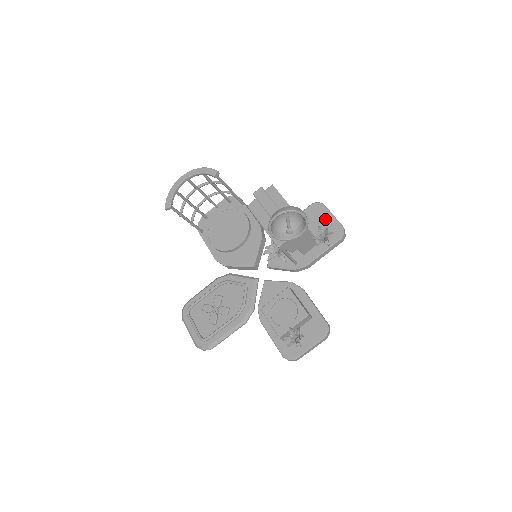
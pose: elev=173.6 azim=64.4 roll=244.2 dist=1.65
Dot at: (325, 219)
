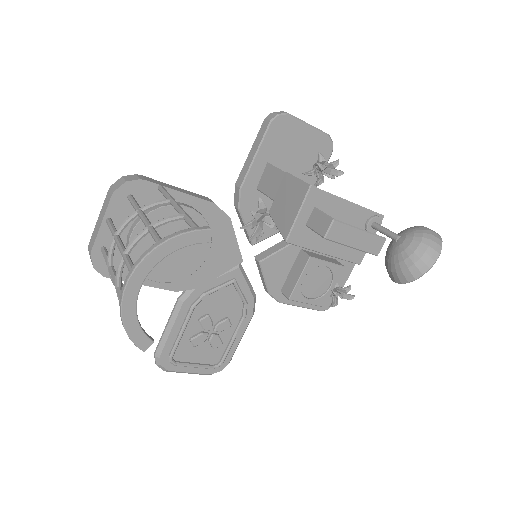
Dot at: (302, 137)
